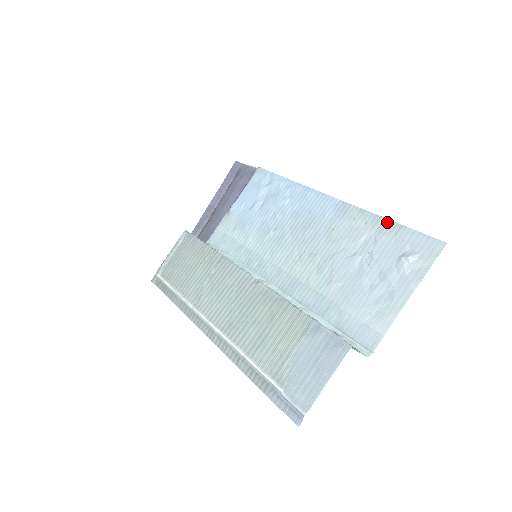
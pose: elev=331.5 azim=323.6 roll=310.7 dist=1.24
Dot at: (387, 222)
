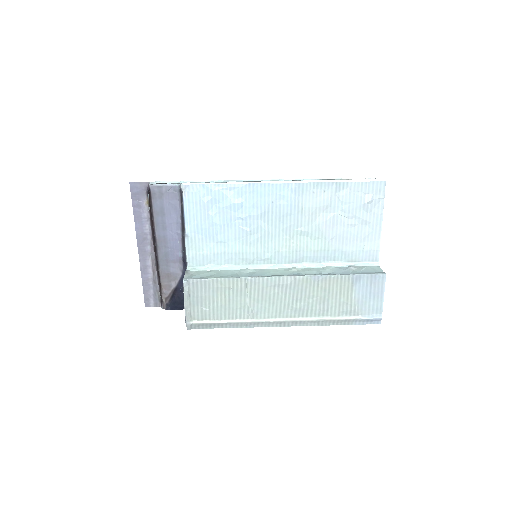
Dot at: (340, 184)
